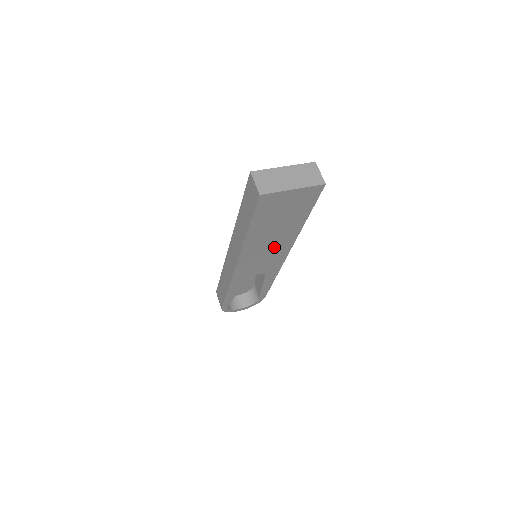
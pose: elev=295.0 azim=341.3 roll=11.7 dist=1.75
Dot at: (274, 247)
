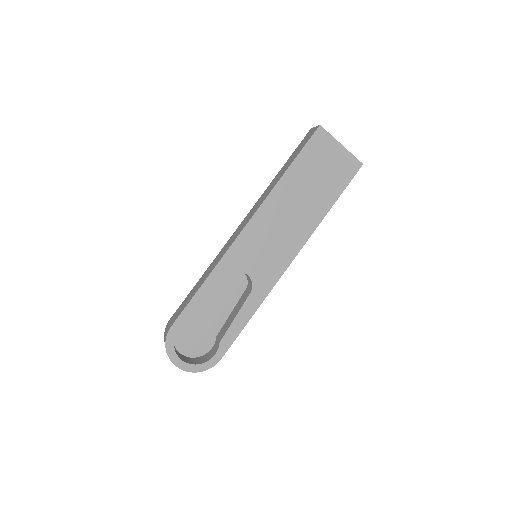
Dot at: (288, 230)
